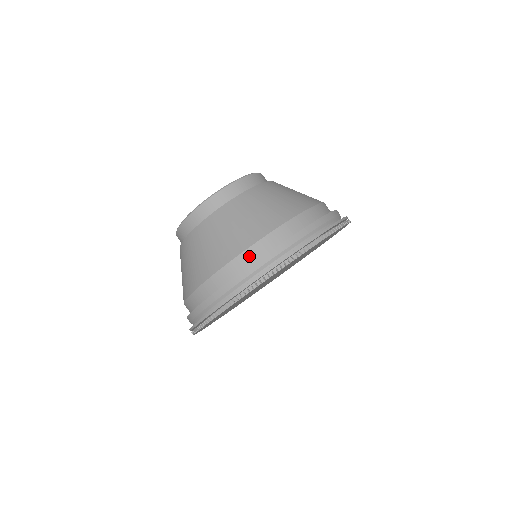
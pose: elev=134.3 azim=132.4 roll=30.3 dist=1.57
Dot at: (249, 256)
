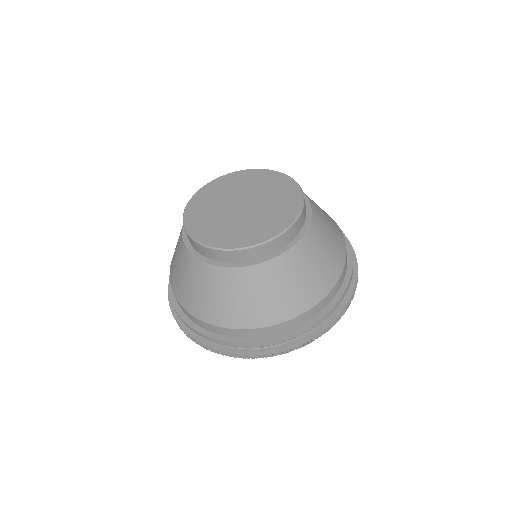
Dot at: (234, 333)
